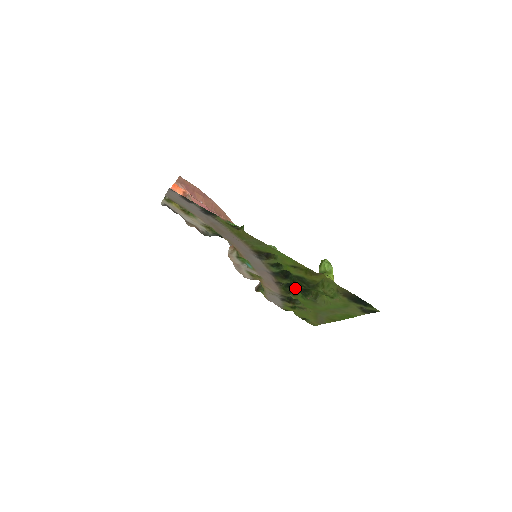
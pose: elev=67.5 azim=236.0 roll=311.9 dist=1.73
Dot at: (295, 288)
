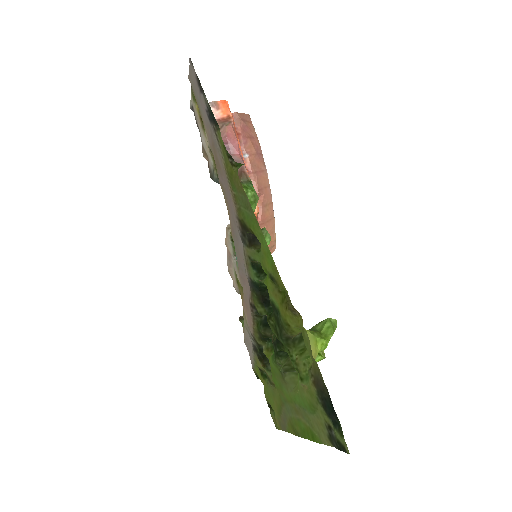
Dot at: (271, 334)
